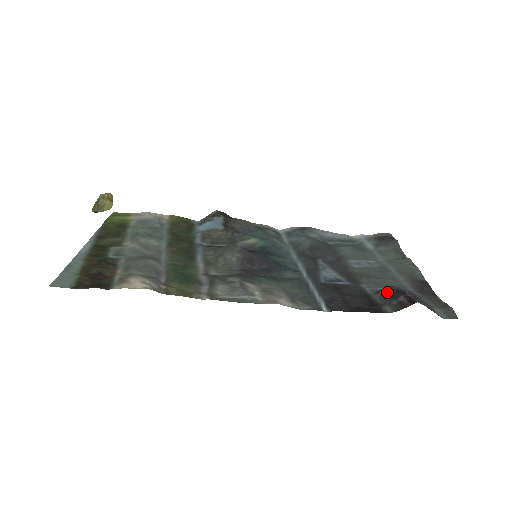
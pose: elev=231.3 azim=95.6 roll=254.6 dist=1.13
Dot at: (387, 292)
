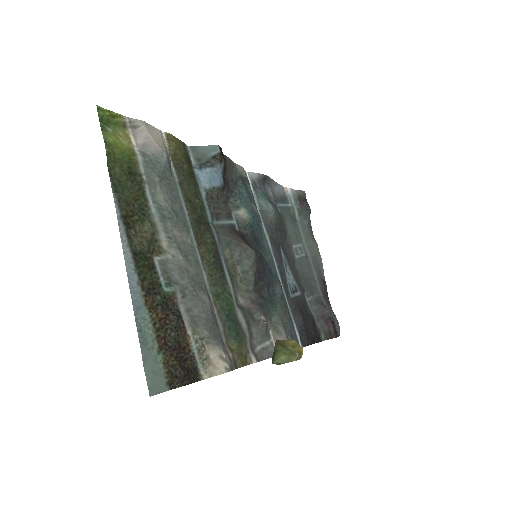
Dot at: (322, 314)
